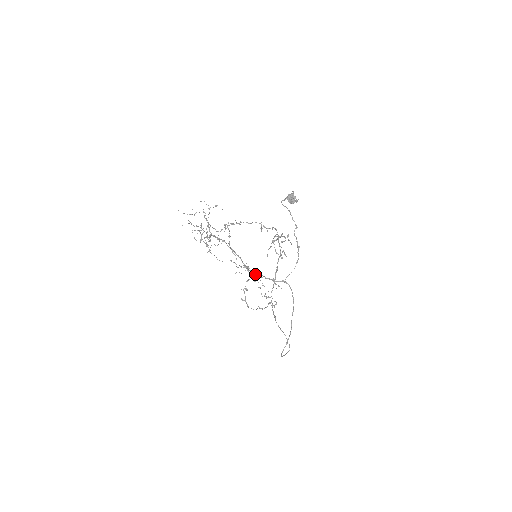
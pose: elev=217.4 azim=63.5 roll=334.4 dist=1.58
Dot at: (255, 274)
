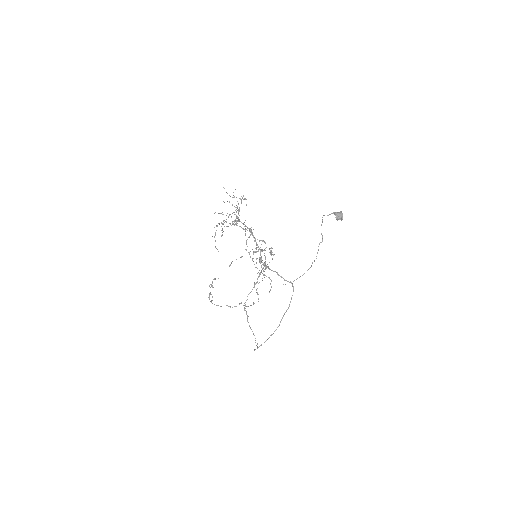
Dot at: (269, 268)
